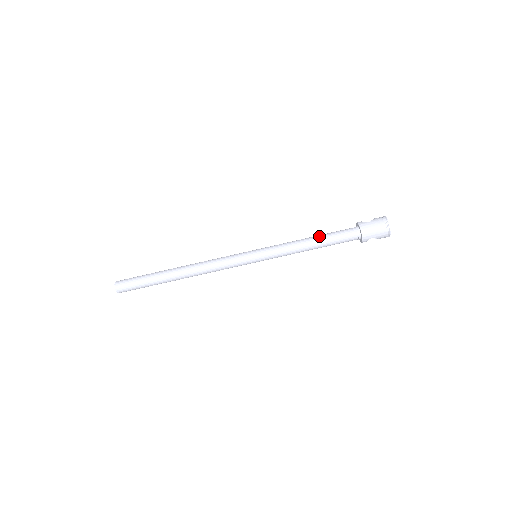
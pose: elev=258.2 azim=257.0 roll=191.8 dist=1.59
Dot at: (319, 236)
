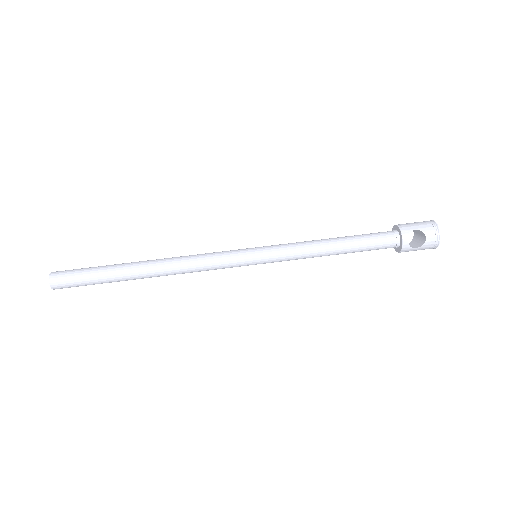
Dot at: occluded
